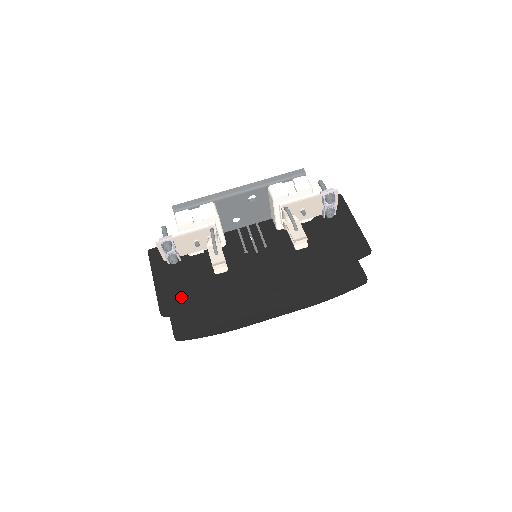
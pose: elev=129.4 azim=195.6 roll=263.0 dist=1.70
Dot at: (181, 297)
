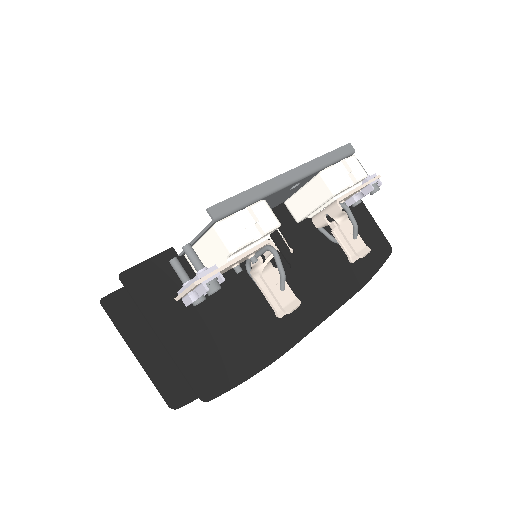
Dot at: (219, 359)
